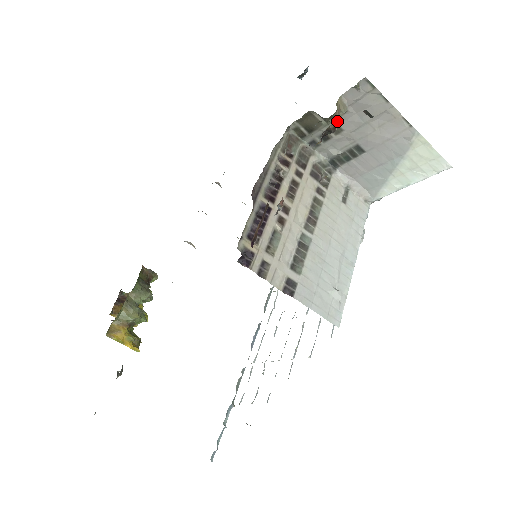
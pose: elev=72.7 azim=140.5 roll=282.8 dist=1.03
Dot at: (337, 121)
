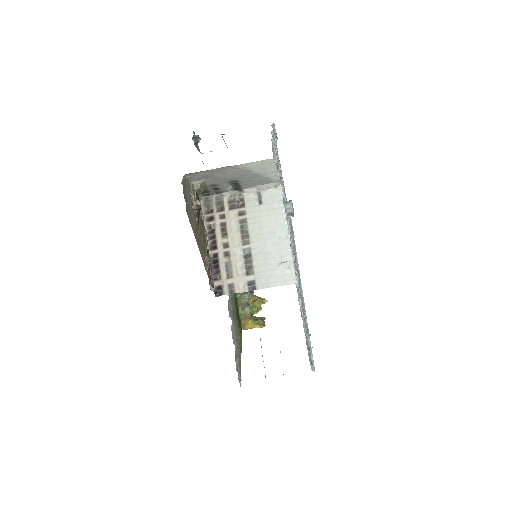
Dot at: (208, 185)
